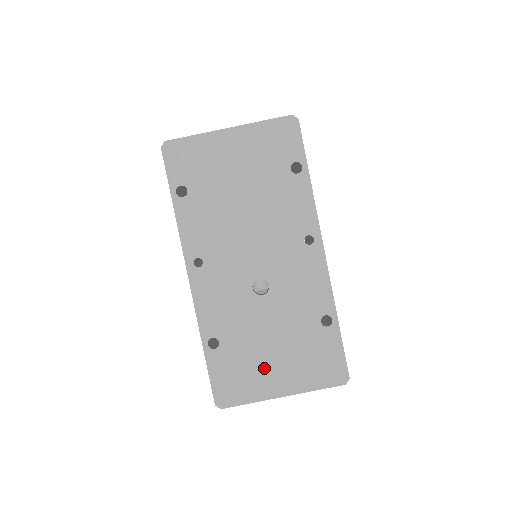
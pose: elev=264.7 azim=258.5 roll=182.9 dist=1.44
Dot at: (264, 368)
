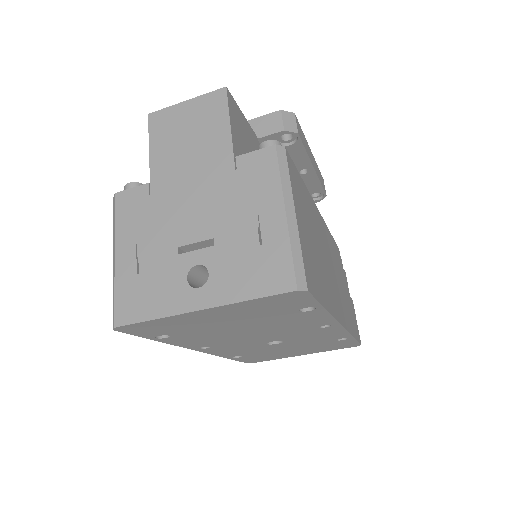
Dot at: (285, 354)
